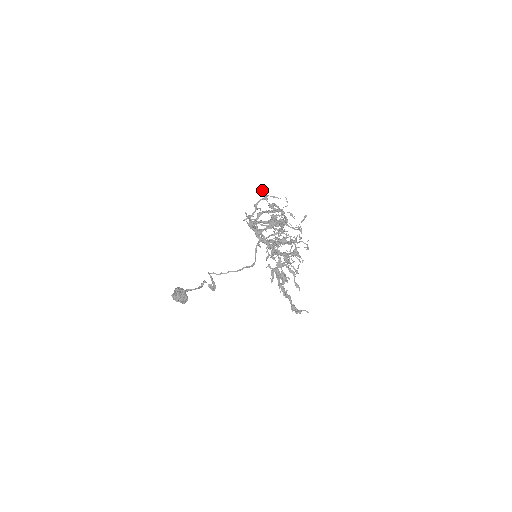
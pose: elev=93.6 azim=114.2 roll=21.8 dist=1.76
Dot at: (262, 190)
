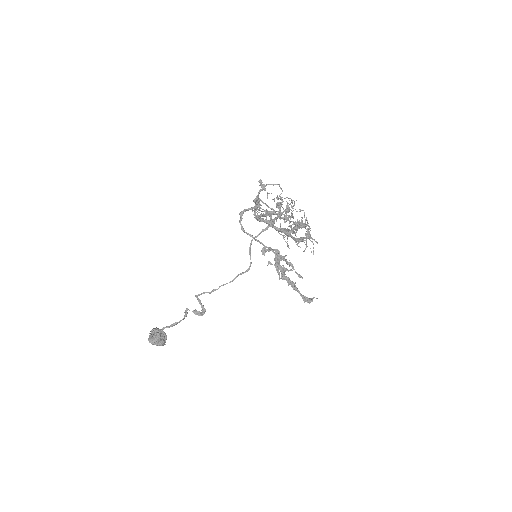
Dot at: (260, 180)
